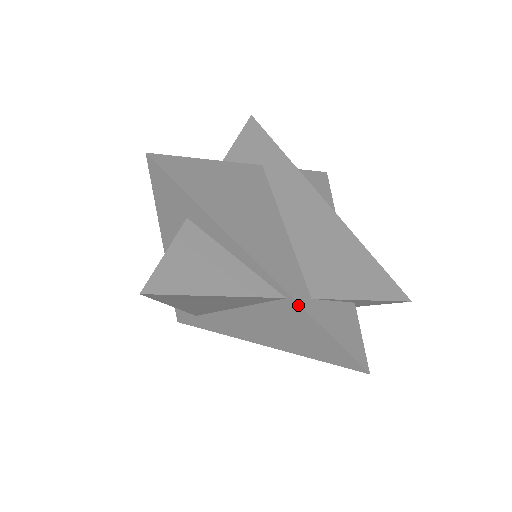
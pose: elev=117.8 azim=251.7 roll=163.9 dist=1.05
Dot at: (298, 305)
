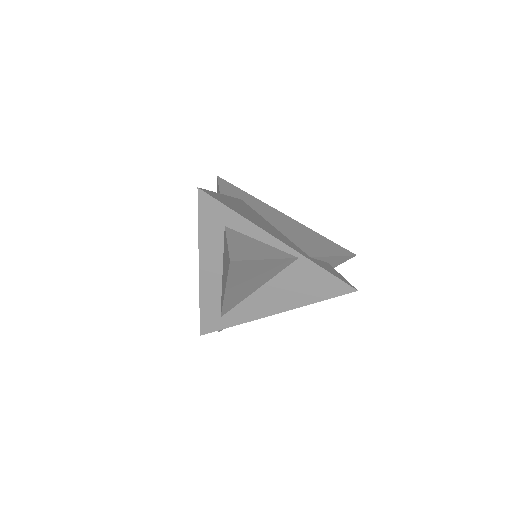
Dot at: (307, 259)
